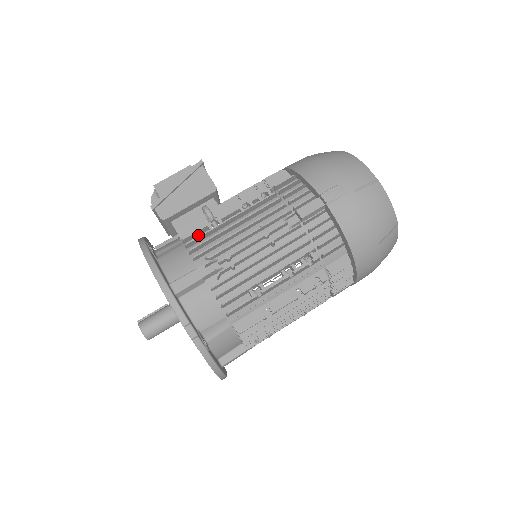
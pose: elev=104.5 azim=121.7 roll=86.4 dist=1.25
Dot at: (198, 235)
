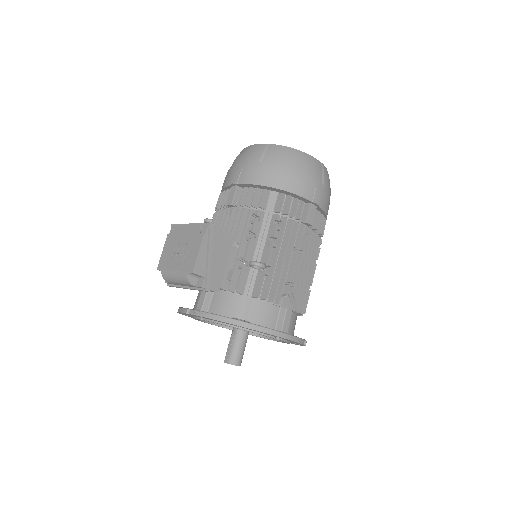
Dot at: (257, 284)
